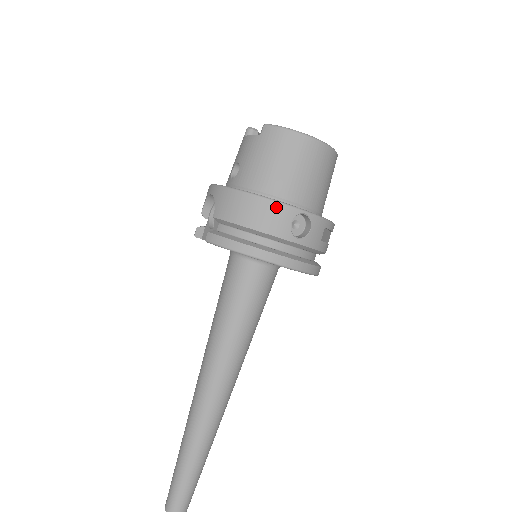
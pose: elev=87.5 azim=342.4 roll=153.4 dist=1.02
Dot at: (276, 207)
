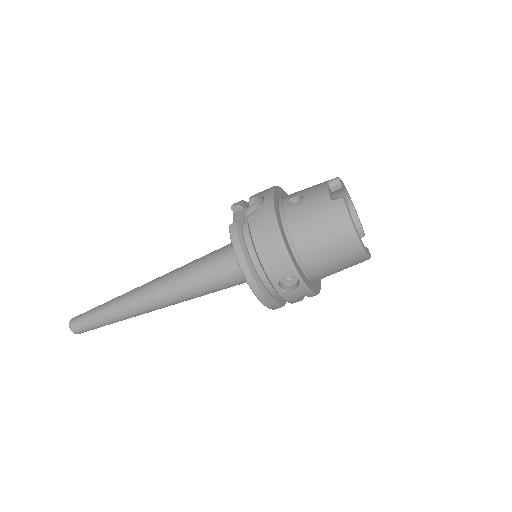
Dot at: (285, 260)
